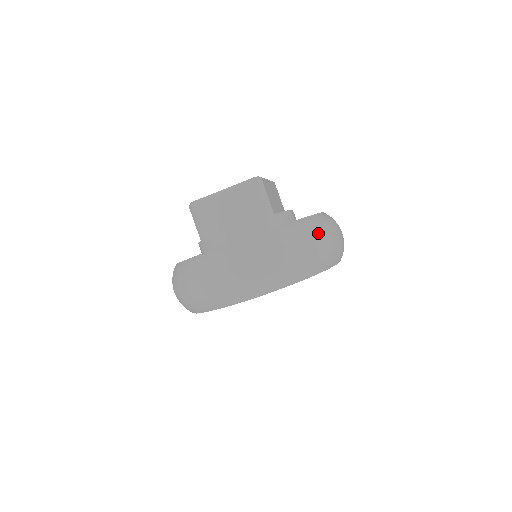
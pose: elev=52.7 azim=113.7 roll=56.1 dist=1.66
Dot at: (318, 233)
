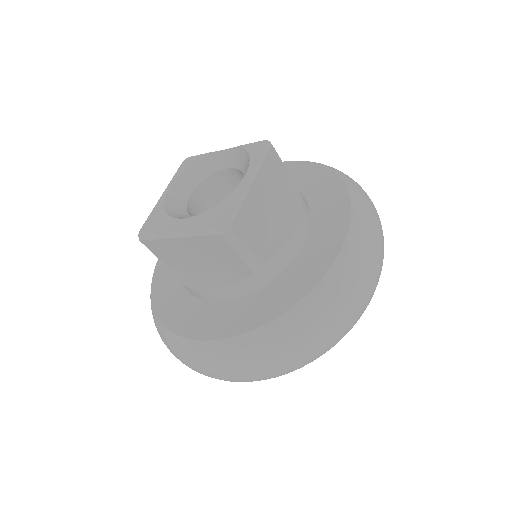
Dot at: (326, 322)
